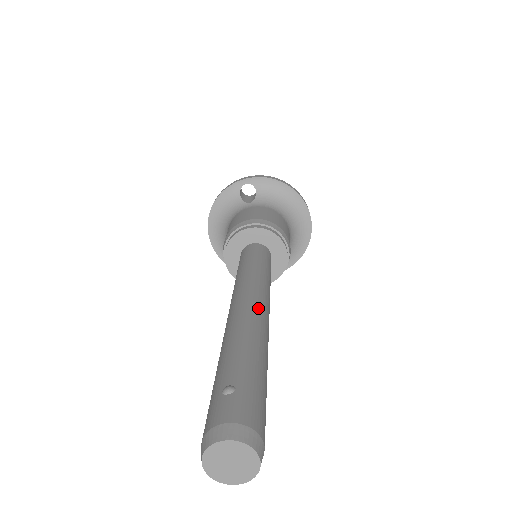
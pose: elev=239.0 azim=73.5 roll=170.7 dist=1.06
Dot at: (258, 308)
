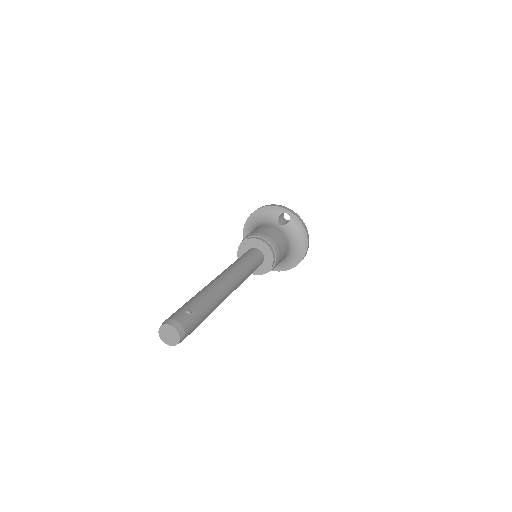
Dot at: (229, 288)
